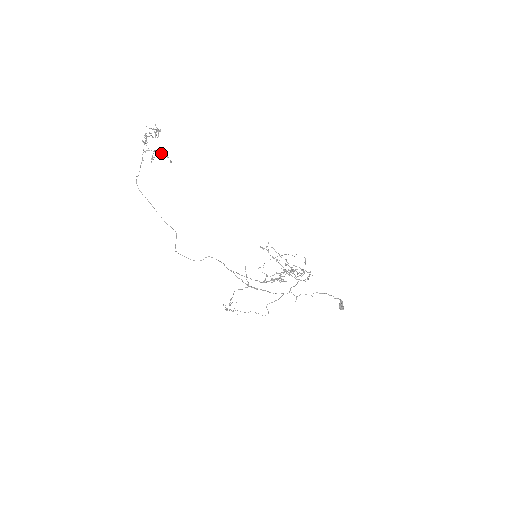
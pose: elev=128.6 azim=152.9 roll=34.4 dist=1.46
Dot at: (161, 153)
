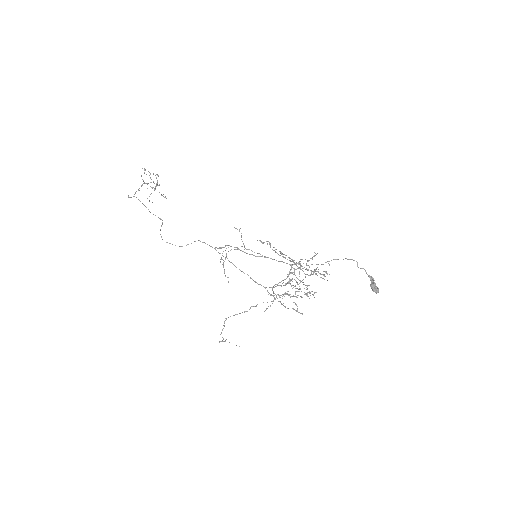
Dot at: (157, 185)
